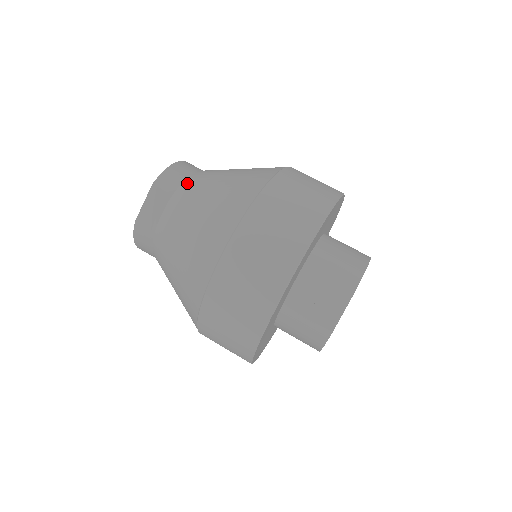
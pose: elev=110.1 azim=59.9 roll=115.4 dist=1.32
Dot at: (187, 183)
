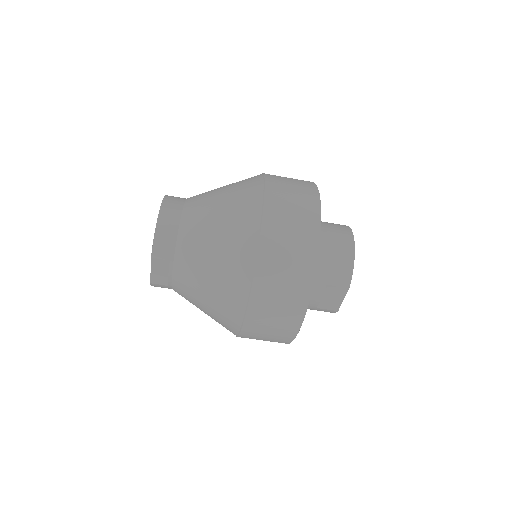
Dot at: (181, 247)
